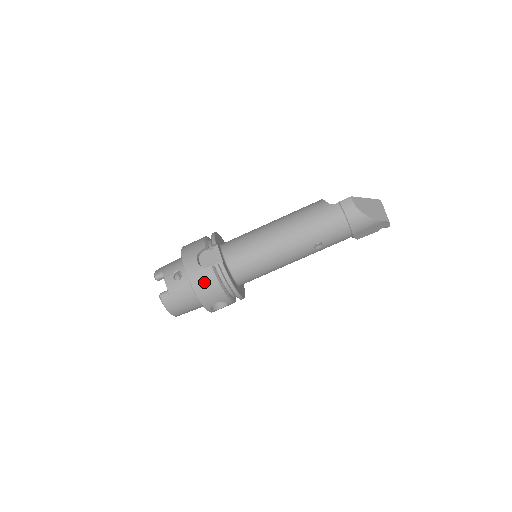
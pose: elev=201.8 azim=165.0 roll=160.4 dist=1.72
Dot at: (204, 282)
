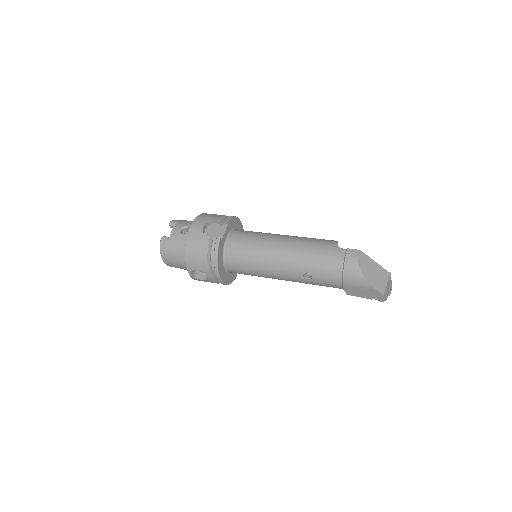
Dot at: (197, 245)
